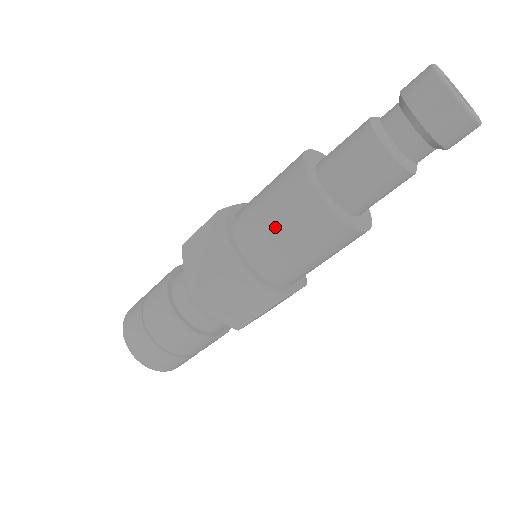
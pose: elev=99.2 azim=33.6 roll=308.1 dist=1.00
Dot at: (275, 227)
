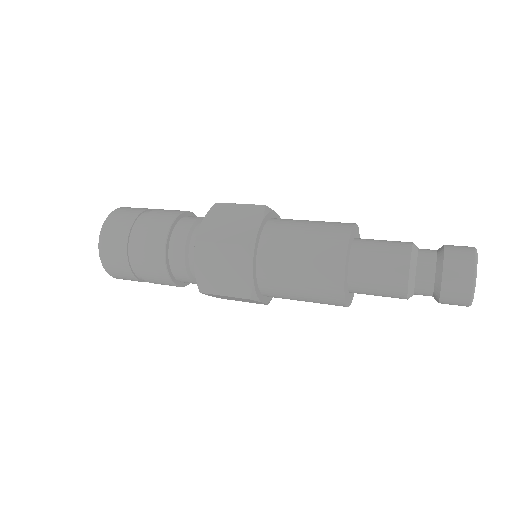
Dot at: (298, 251)
